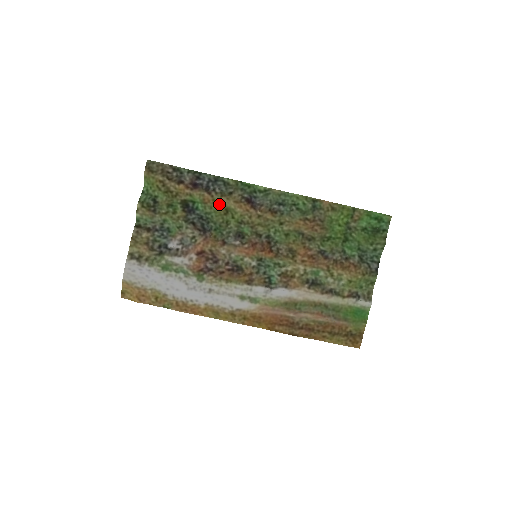
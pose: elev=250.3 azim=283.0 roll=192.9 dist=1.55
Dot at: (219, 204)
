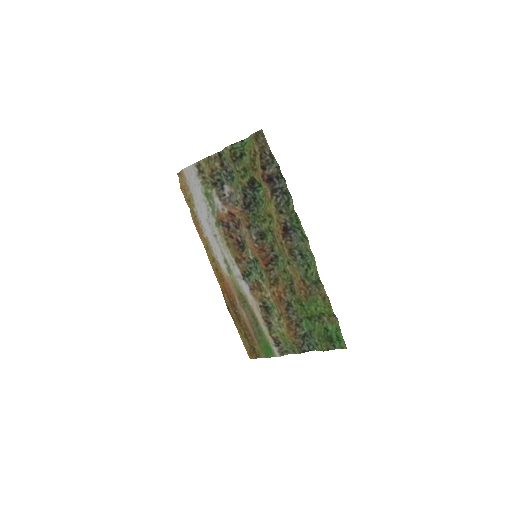
Dot at: (270, 207)
